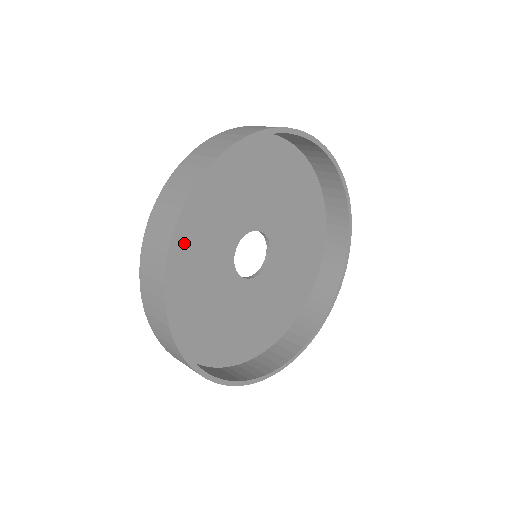
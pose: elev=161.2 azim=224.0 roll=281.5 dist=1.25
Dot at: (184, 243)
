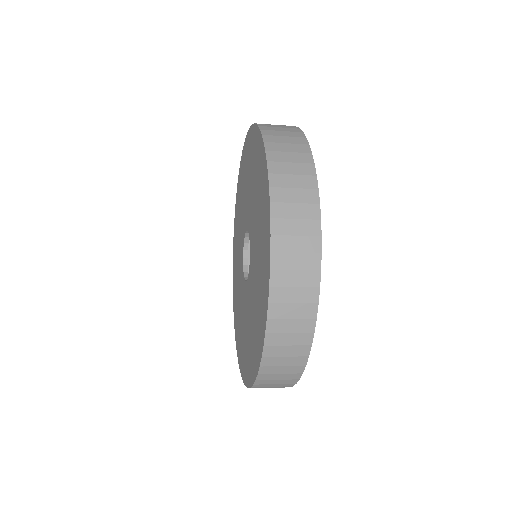
Dot at: occluded
